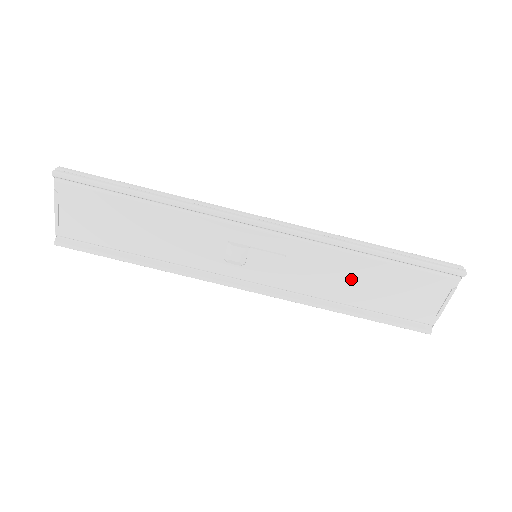
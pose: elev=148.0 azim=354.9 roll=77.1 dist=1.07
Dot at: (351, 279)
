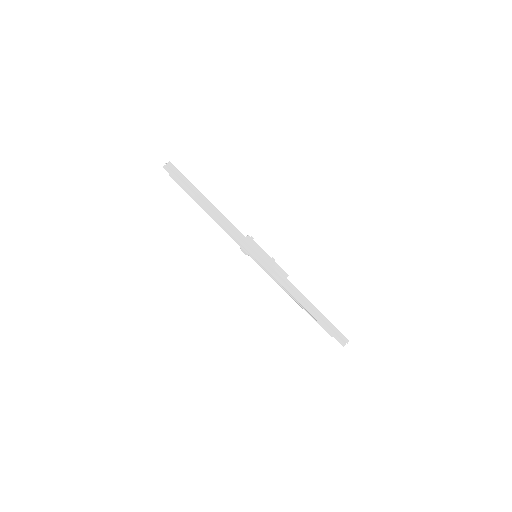
Dot at: occluded
